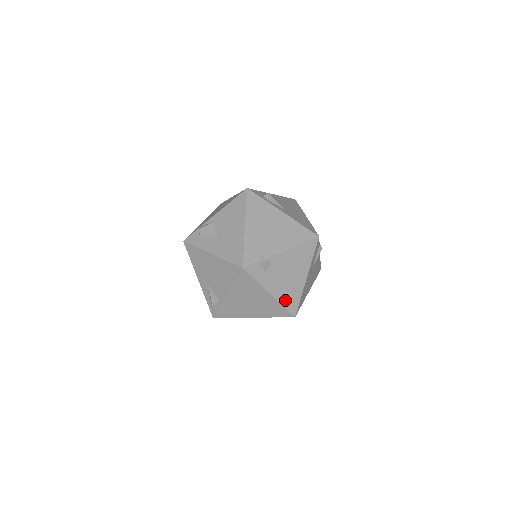
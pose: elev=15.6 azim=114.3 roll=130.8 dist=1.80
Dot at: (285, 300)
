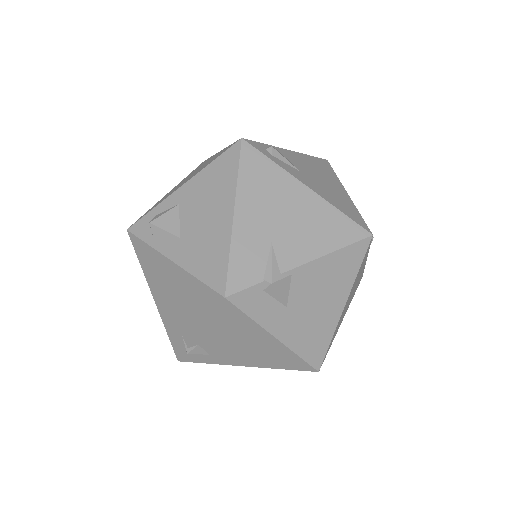
Dot at: (277, 364)
